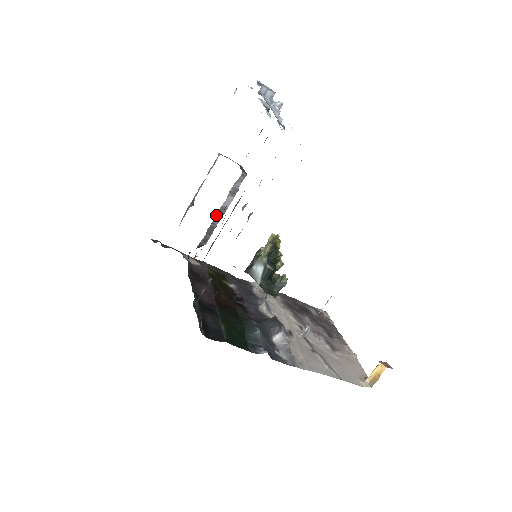
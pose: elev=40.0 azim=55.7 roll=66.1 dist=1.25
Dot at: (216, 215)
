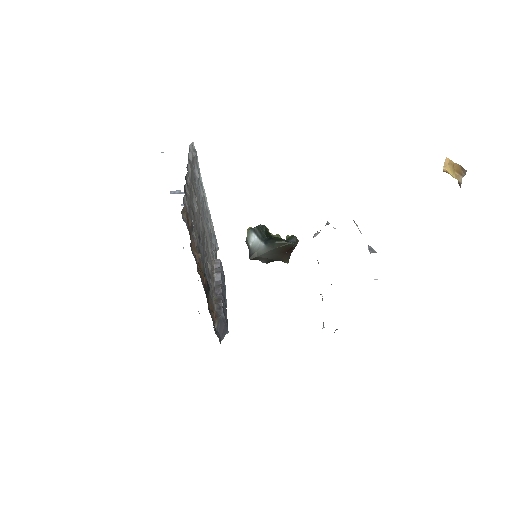
Dot at: (215, 289)
